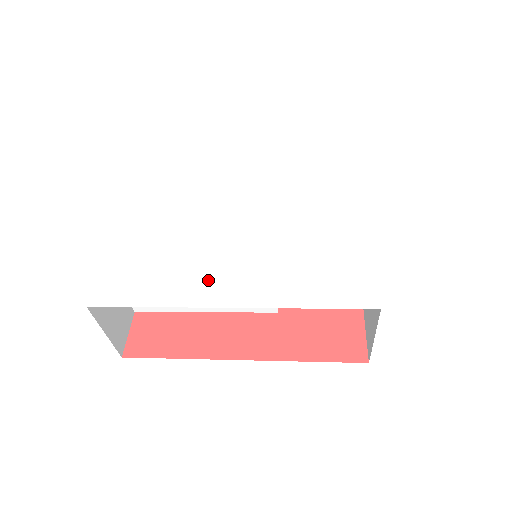
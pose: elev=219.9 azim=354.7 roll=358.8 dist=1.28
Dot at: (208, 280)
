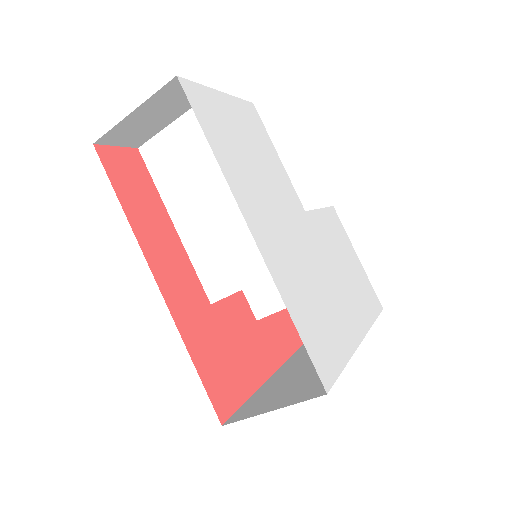
Dot at: (255, 203)
